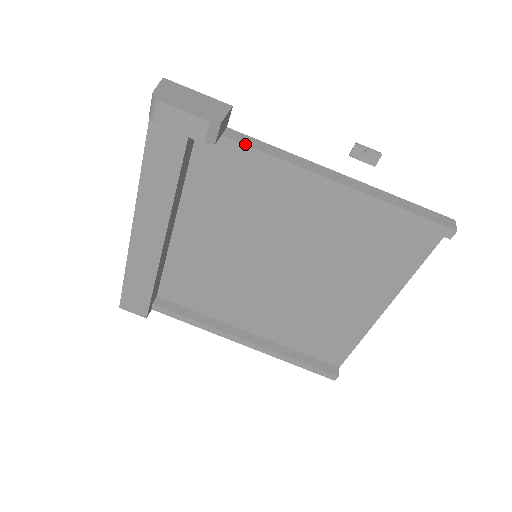
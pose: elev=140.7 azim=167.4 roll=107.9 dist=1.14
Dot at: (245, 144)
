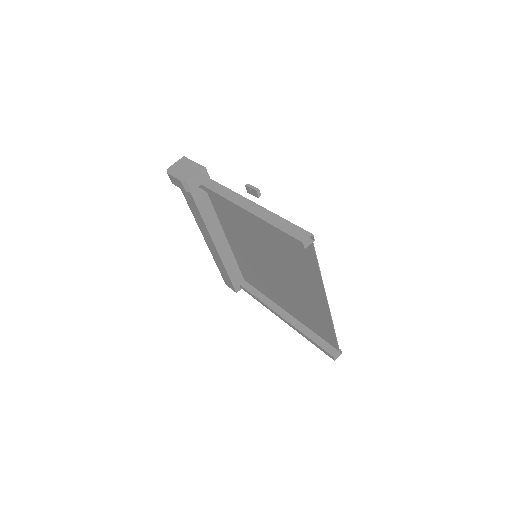
Dot at: (210, 189)
